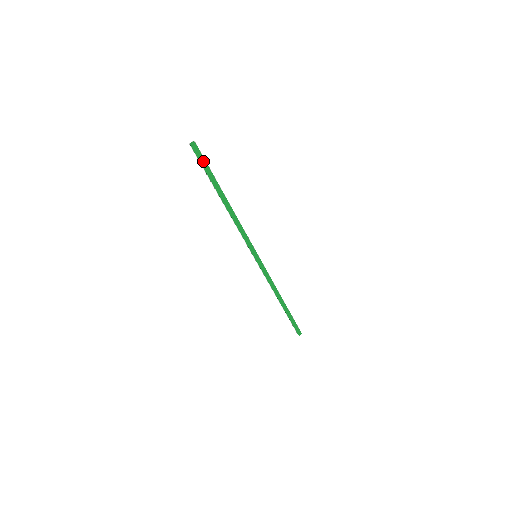
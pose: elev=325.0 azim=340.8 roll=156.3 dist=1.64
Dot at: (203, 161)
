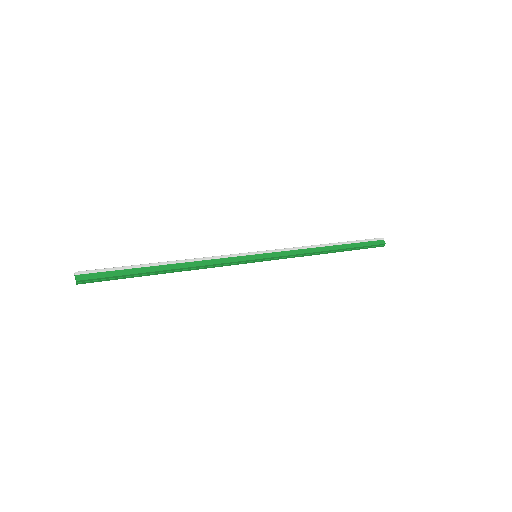
Dot at: (102, 279)
